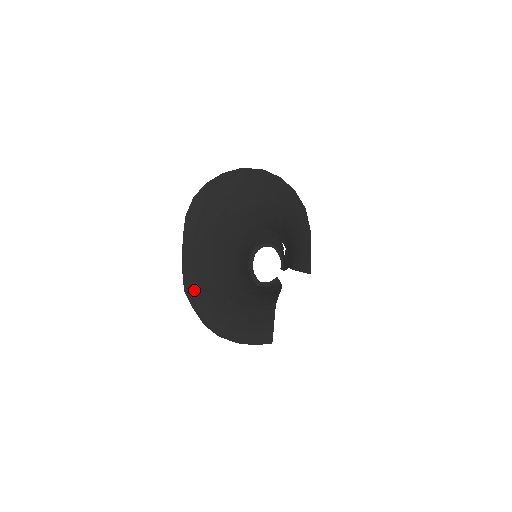
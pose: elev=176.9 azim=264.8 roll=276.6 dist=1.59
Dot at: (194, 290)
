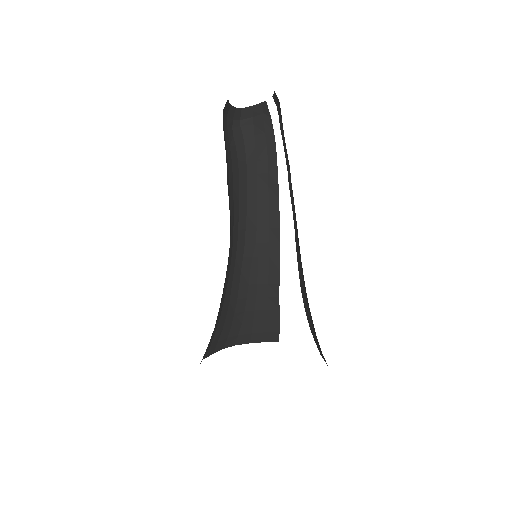
Dot at: (209, 349)
